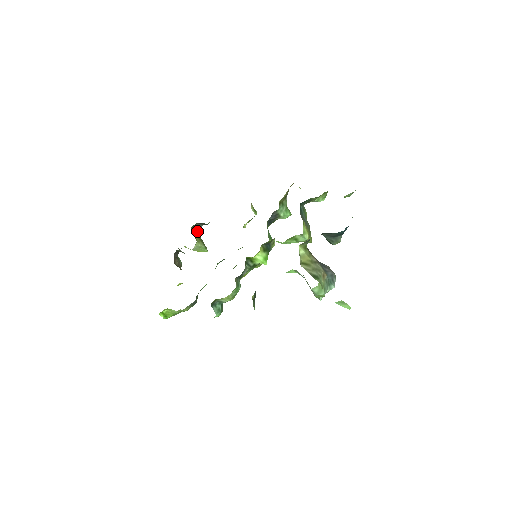
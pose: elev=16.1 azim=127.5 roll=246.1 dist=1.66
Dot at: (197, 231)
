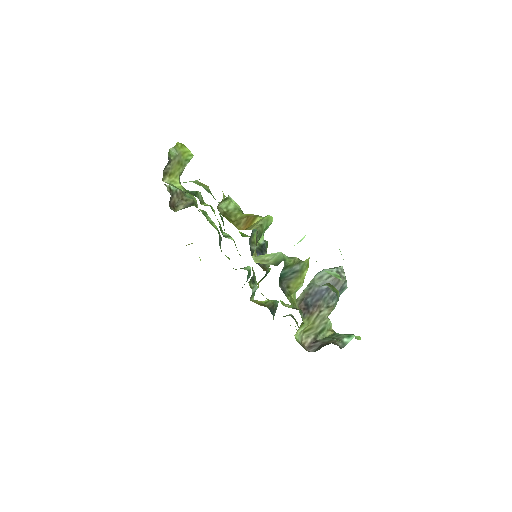
Dot at: (169, 163)
